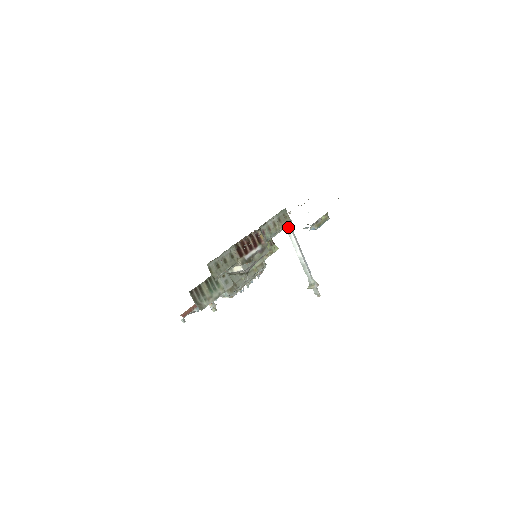
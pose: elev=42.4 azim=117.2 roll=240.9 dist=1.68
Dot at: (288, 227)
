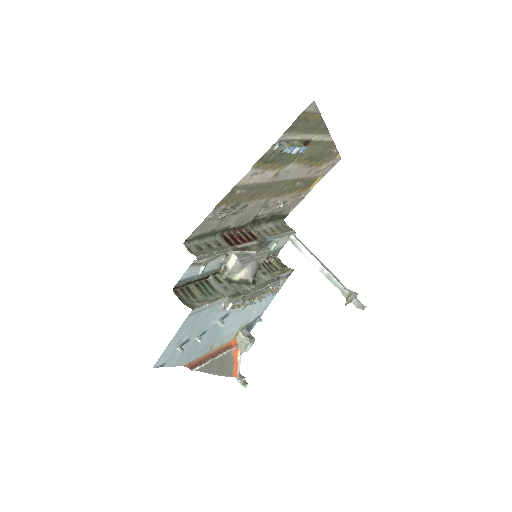
Dot at: (294, 239)
